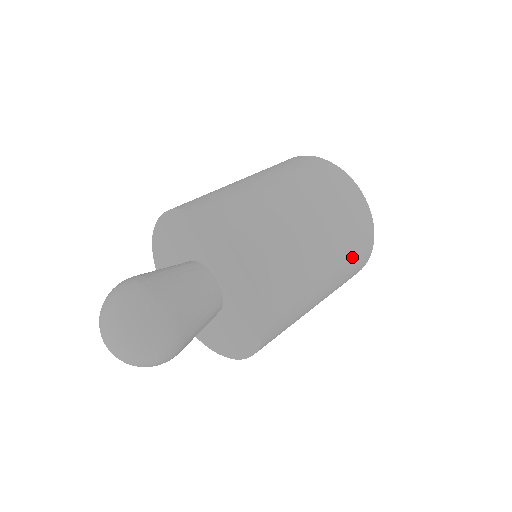
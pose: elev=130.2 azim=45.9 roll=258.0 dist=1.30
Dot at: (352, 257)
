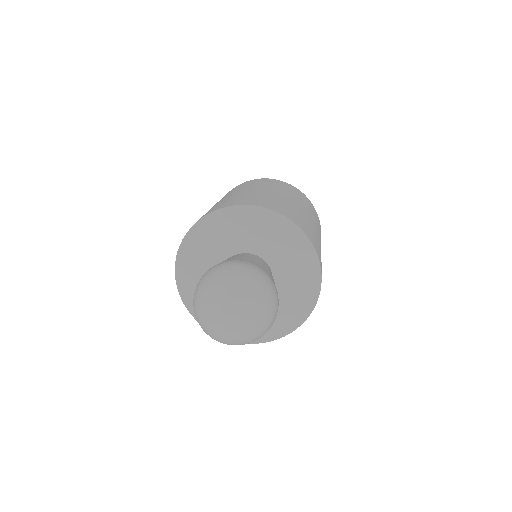
Dot at: (320, 232)
